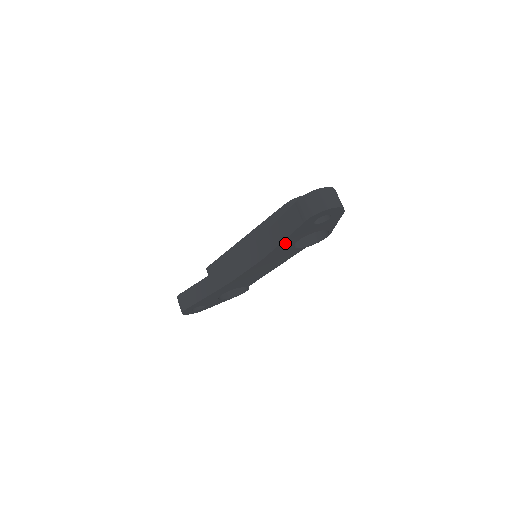
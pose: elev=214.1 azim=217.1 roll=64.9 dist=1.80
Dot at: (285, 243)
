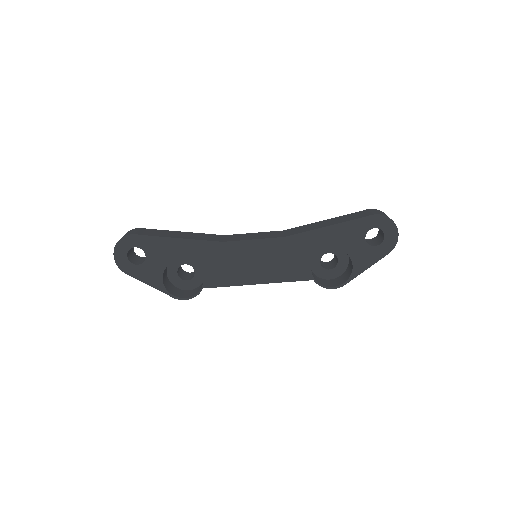
Dot at: (323, 235)
